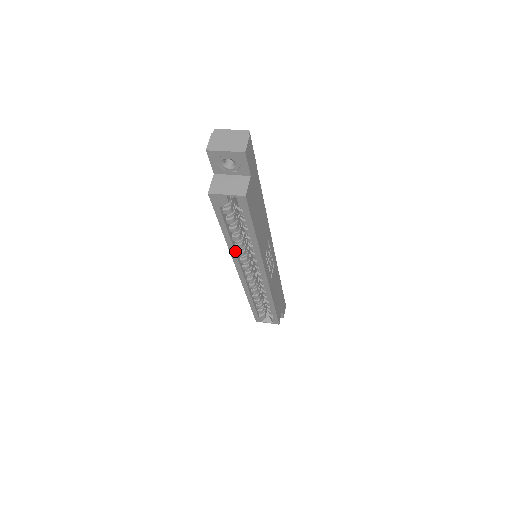
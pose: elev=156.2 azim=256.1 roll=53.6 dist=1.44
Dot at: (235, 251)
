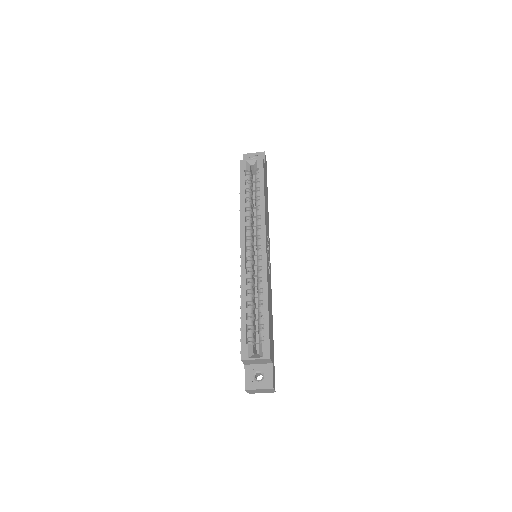
Dot at: (245, 217)
